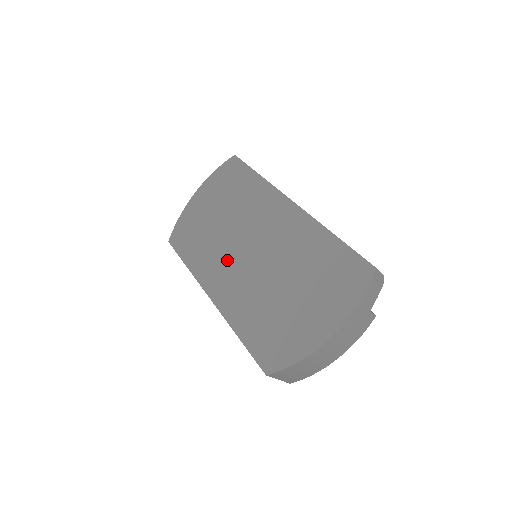
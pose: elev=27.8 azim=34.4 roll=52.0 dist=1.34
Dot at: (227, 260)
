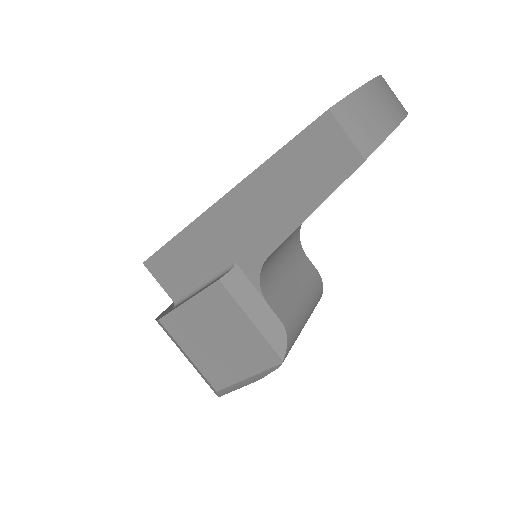
Dot at: occluded
